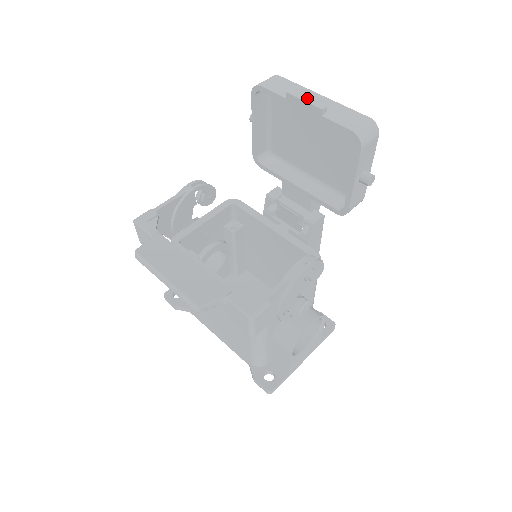
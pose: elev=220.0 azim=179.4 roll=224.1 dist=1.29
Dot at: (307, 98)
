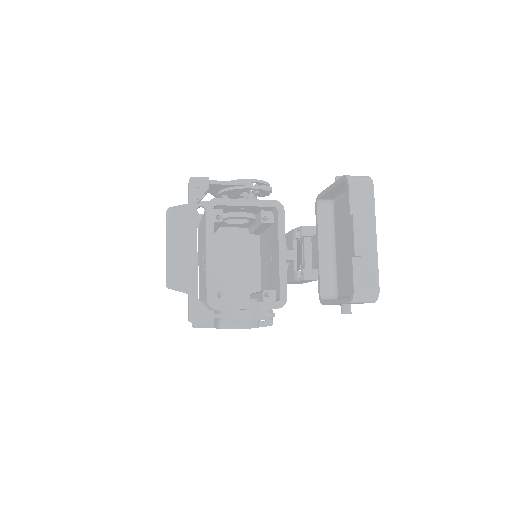
Dot at: (359, 235)
